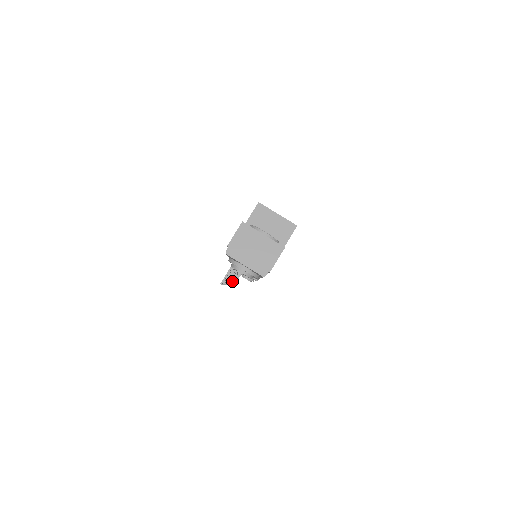
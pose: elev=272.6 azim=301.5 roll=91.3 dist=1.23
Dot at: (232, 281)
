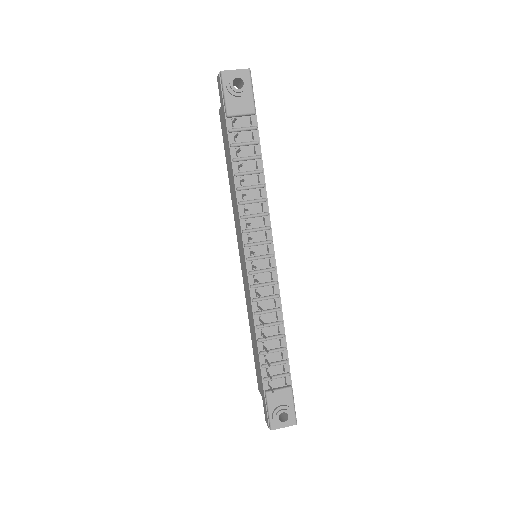
Dot at: (256, 267)
